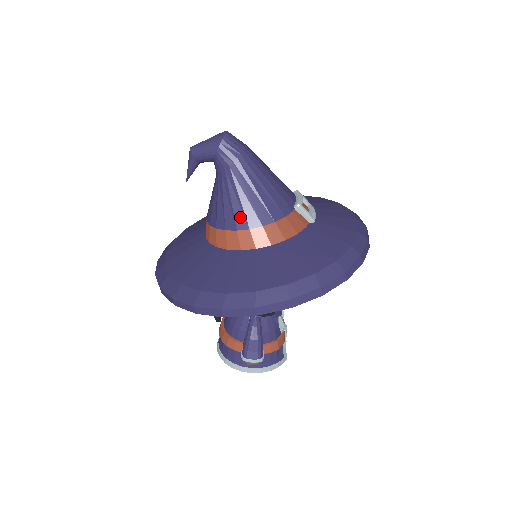
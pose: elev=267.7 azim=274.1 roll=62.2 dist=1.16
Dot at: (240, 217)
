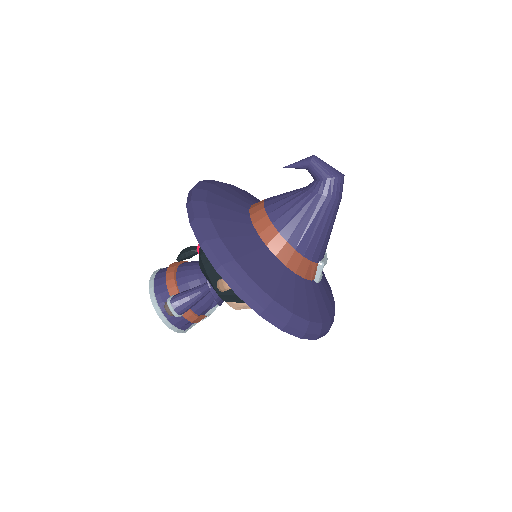
Dot at: (291, 228)
